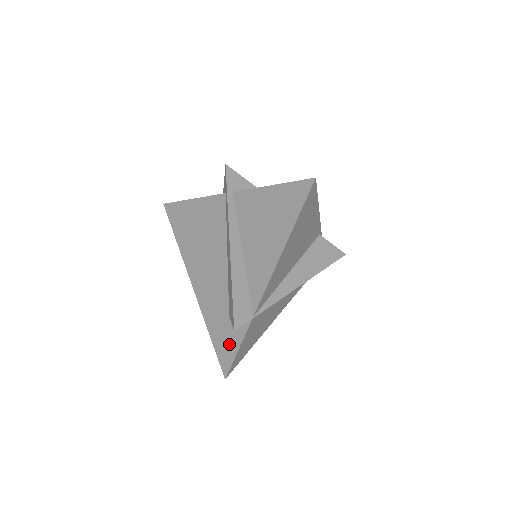
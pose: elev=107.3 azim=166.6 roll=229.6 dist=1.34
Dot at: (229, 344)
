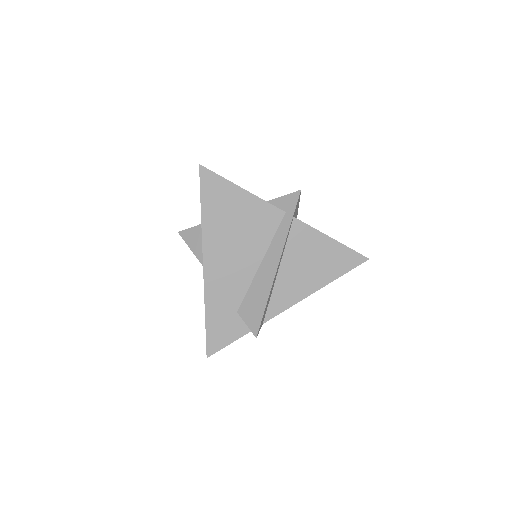
Dot at: (226, 334)
